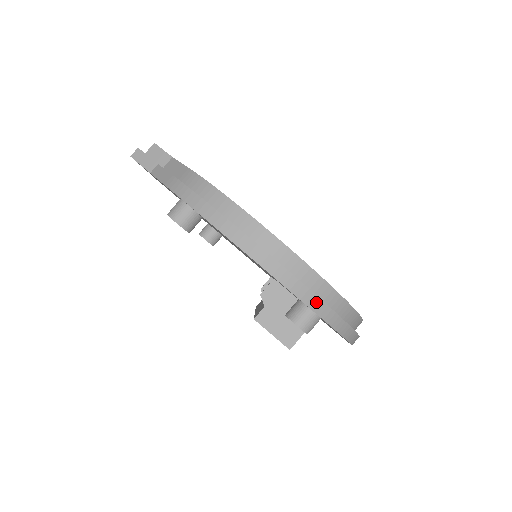
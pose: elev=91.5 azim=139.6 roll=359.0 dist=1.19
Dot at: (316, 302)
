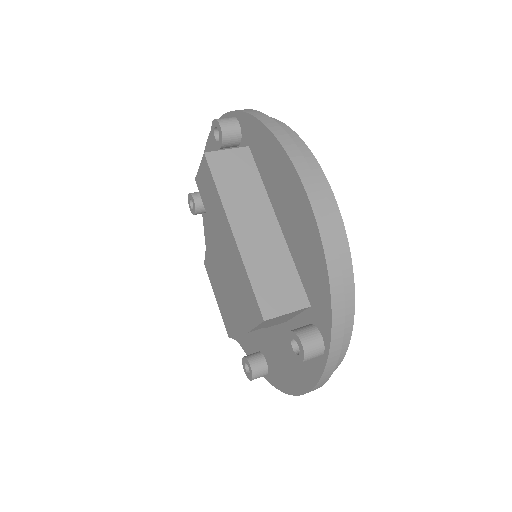
Dot at: occluded
